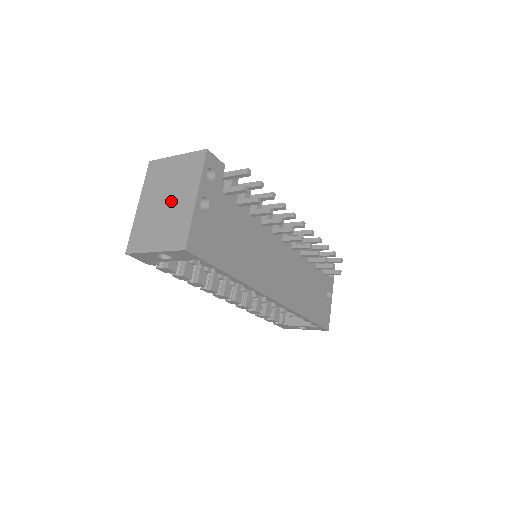
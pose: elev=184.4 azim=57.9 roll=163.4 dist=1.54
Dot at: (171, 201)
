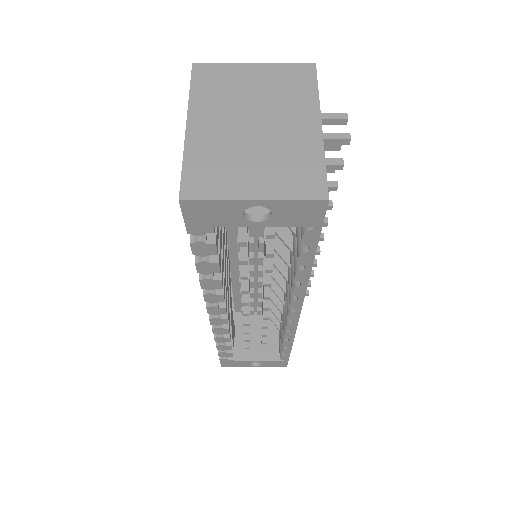
Dot at: (267, 125)
